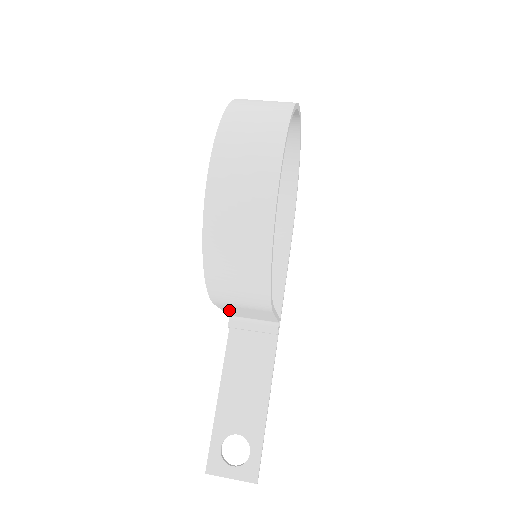
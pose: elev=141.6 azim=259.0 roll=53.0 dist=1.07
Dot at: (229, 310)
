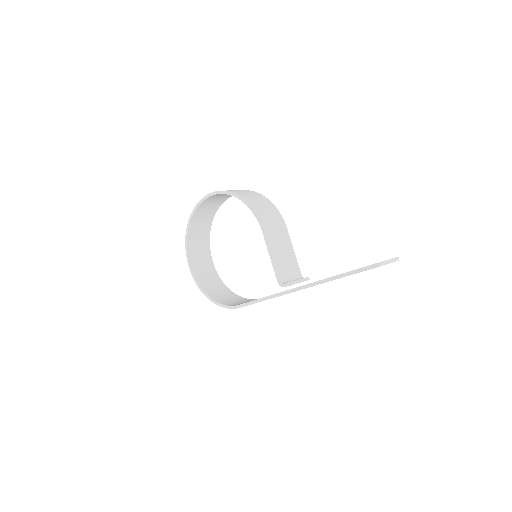
Dot at: (274, 251)
